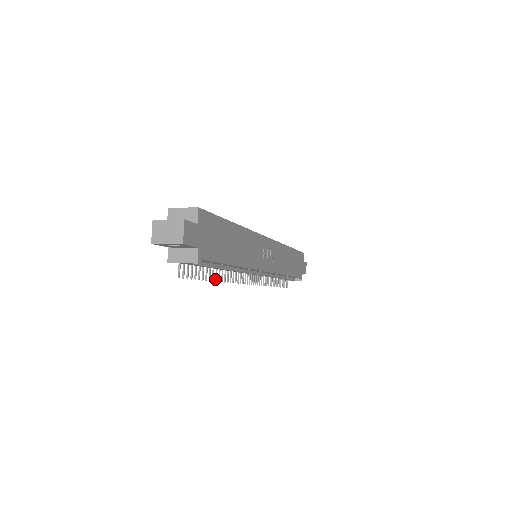
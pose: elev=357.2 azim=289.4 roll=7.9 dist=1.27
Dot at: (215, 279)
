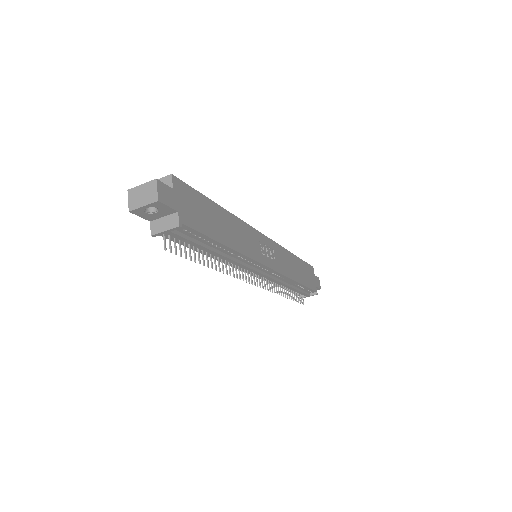
Dot at: (211, 266)
